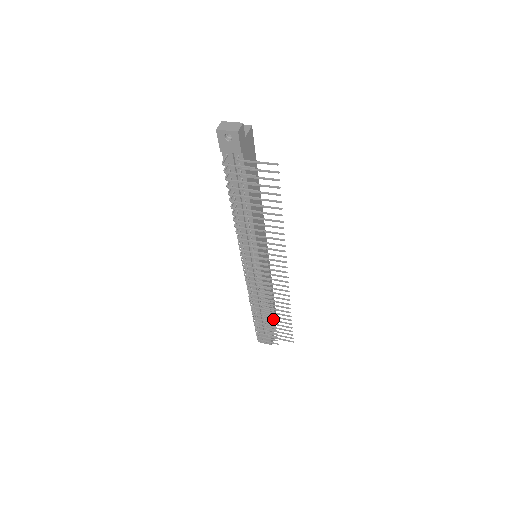
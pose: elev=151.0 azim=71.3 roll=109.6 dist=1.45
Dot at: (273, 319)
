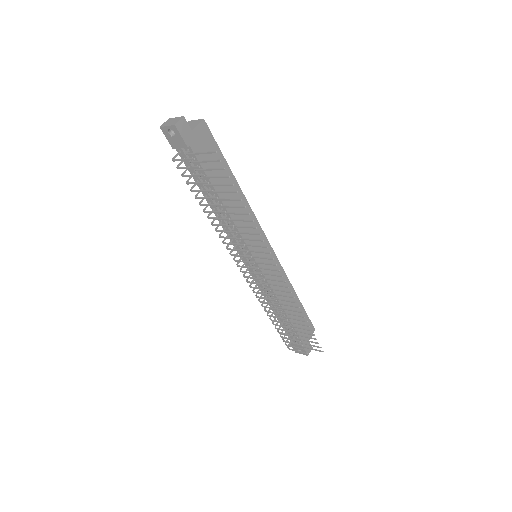
Dot at: (289, 324)
